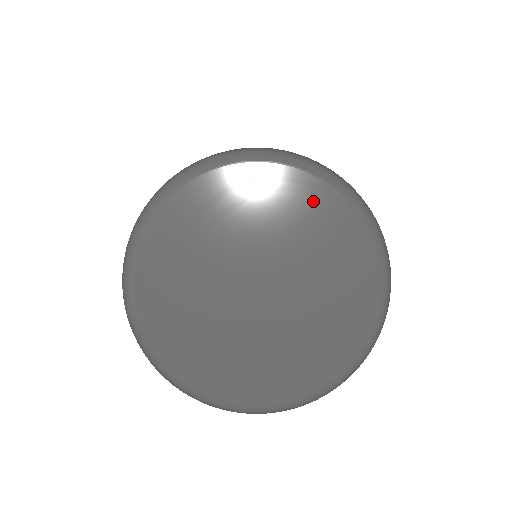
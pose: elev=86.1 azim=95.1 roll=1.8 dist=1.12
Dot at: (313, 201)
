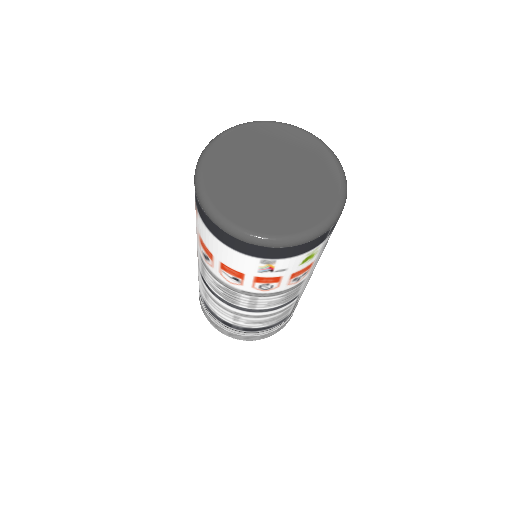
Dot at: (329, 179)
